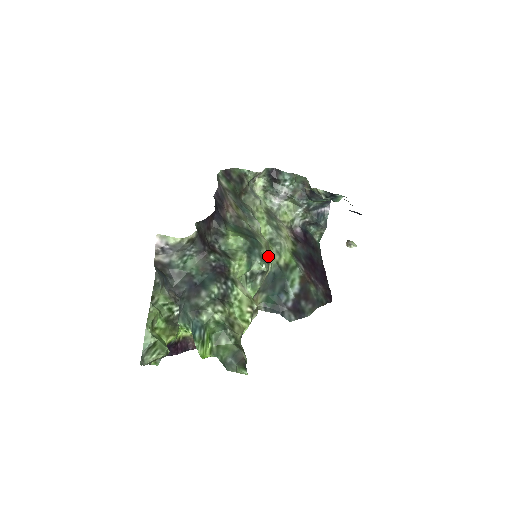
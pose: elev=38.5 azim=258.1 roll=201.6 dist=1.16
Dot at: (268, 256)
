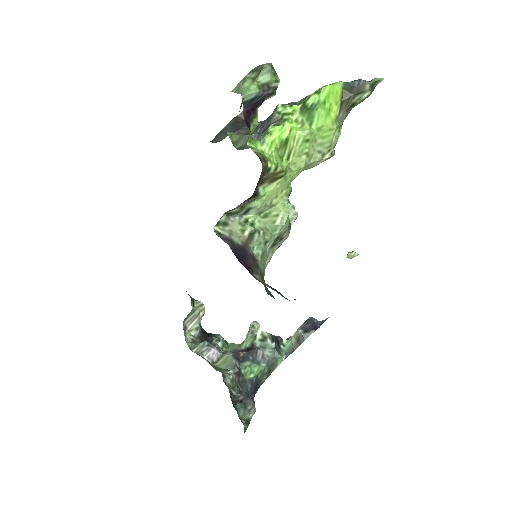
Dot at: occluded
